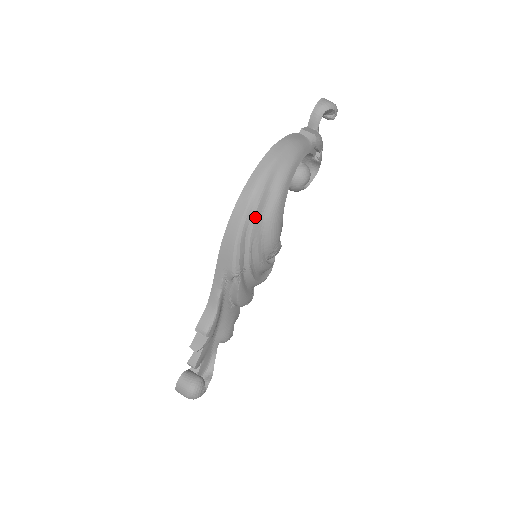
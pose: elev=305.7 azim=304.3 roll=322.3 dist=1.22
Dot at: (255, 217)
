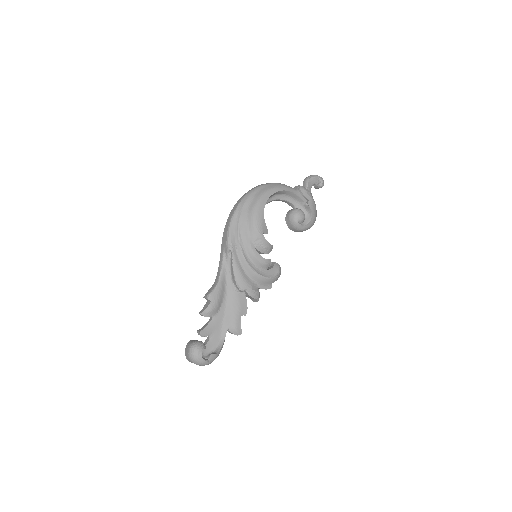
Dot at: (242, 210)
